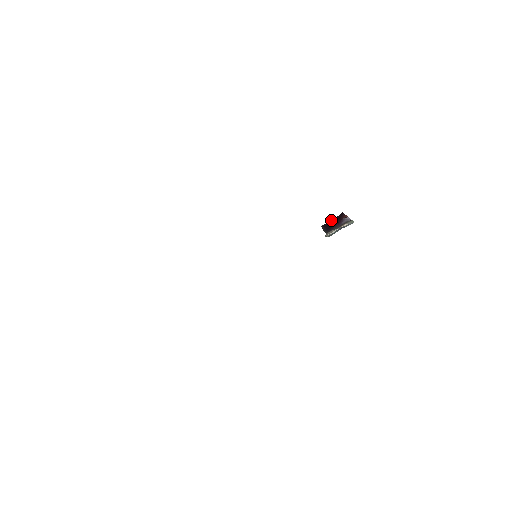
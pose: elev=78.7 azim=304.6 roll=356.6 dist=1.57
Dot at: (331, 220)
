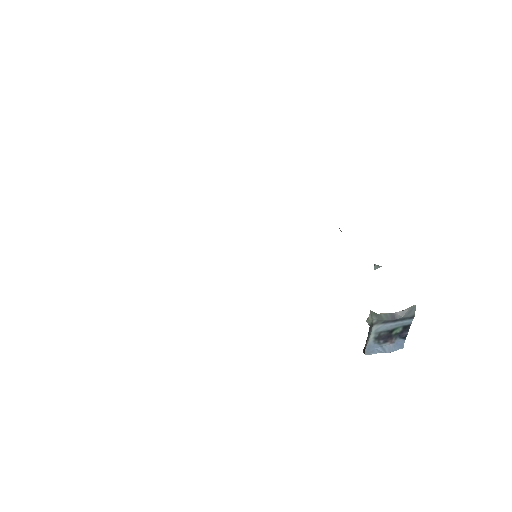
Dot at: occluded
